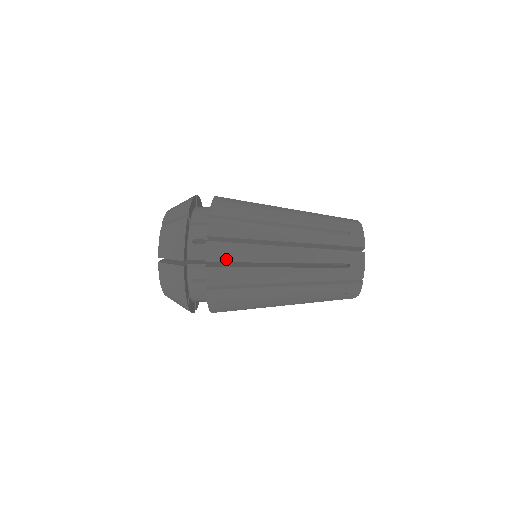
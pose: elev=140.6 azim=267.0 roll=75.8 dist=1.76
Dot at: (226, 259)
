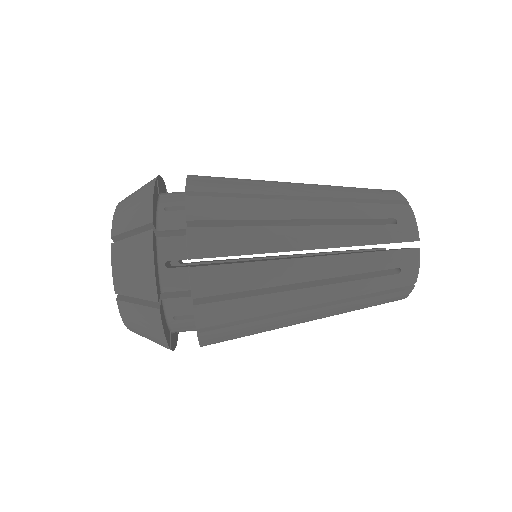
Dot at: (227, 337)
